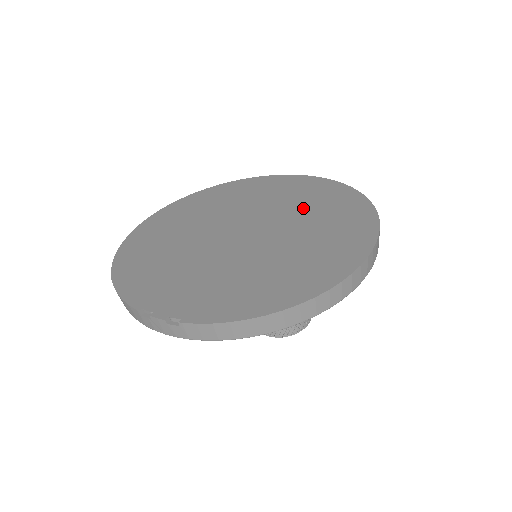
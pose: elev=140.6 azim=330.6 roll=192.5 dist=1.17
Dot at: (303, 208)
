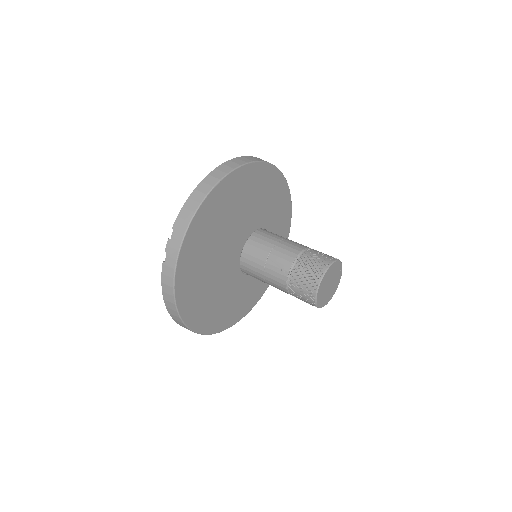
Dot at: occluded
